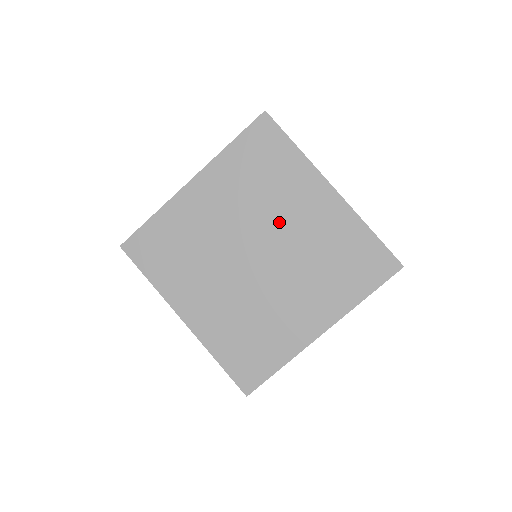
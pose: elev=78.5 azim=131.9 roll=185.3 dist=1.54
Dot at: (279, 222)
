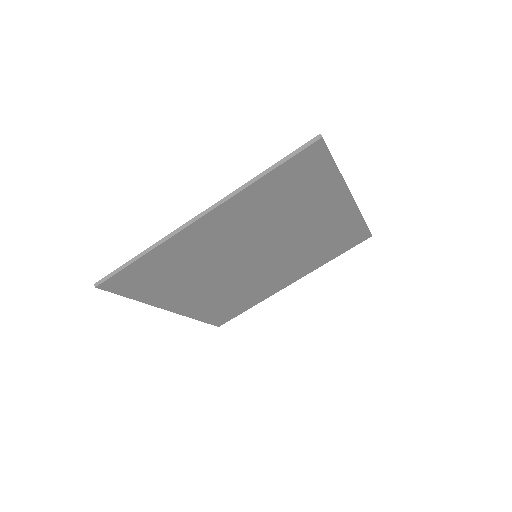
Dot at: (290, 231)
